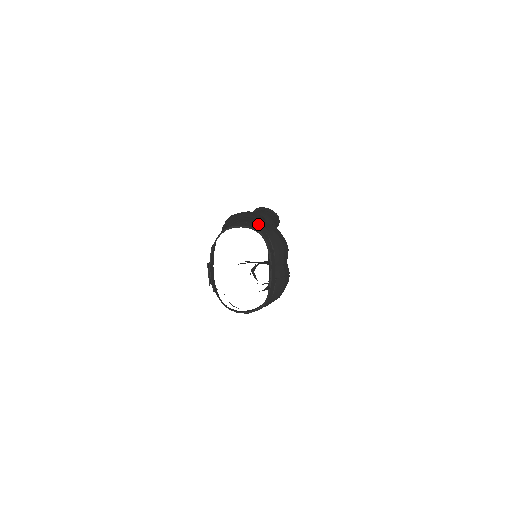
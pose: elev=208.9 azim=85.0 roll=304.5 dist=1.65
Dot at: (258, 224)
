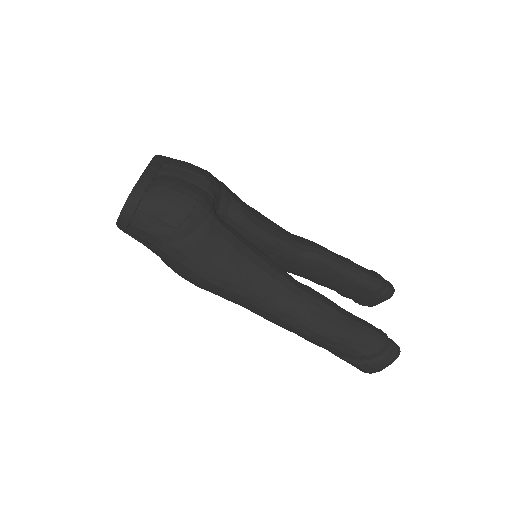
Dot at: occluded
